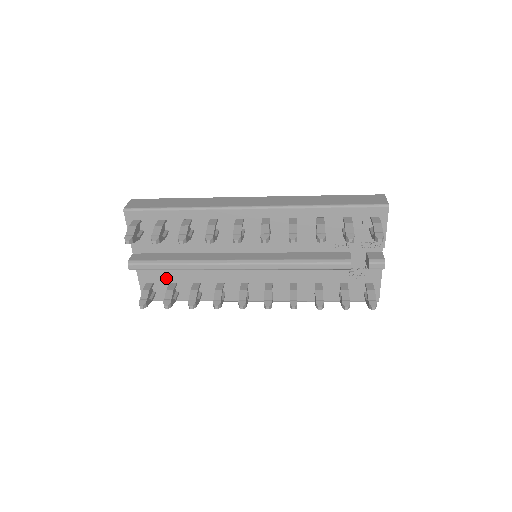
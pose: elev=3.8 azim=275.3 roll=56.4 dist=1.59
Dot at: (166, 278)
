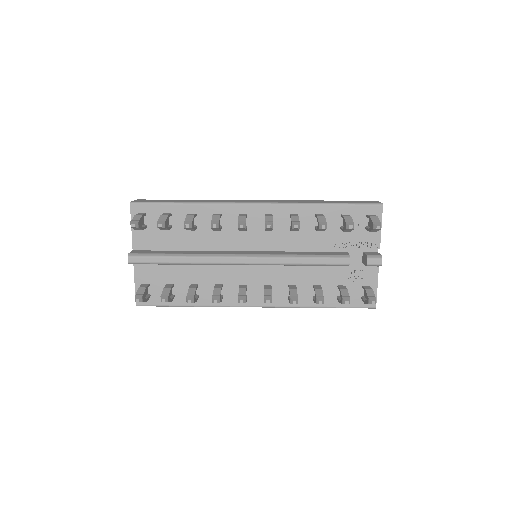
Dot at: (163, 279)
